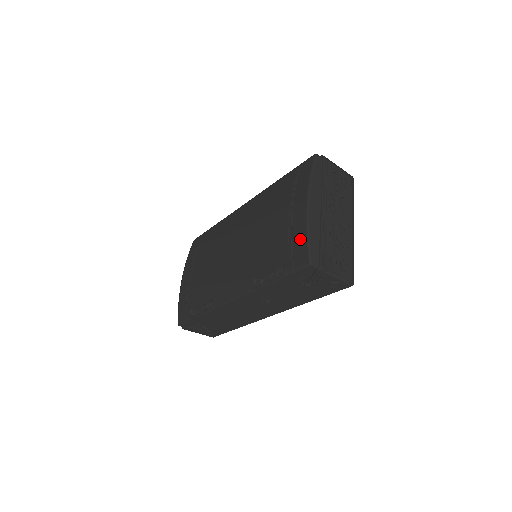
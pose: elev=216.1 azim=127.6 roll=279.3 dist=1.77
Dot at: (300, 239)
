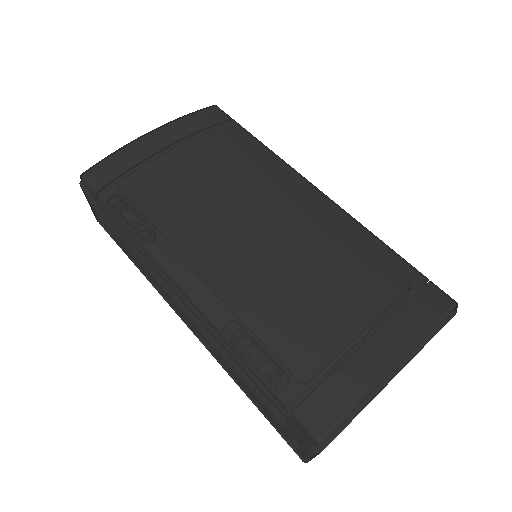
Dot at: (343, 392)
